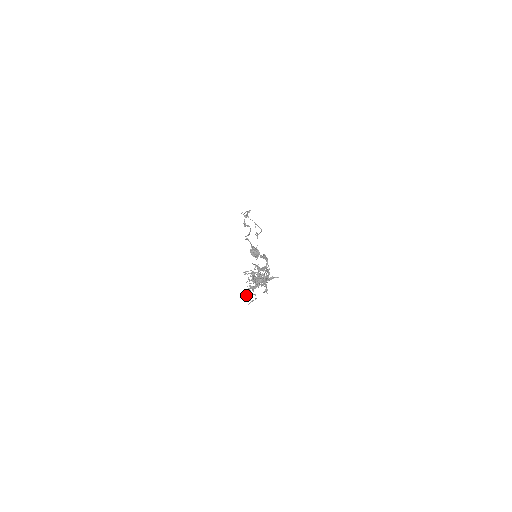
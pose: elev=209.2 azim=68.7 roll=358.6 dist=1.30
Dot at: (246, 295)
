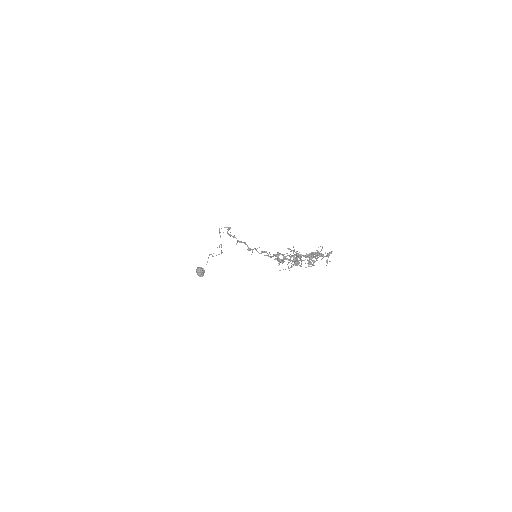
Dot at: (317, 255)
